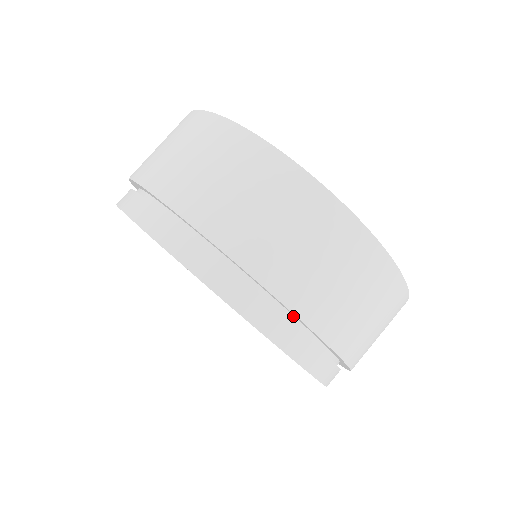
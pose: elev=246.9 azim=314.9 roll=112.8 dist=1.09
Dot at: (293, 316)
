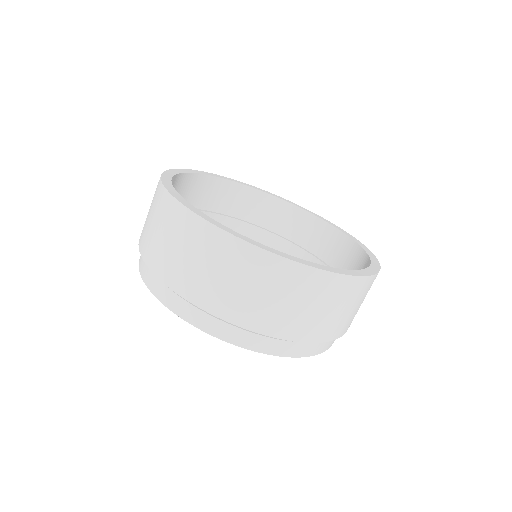
Dot at: occluded
